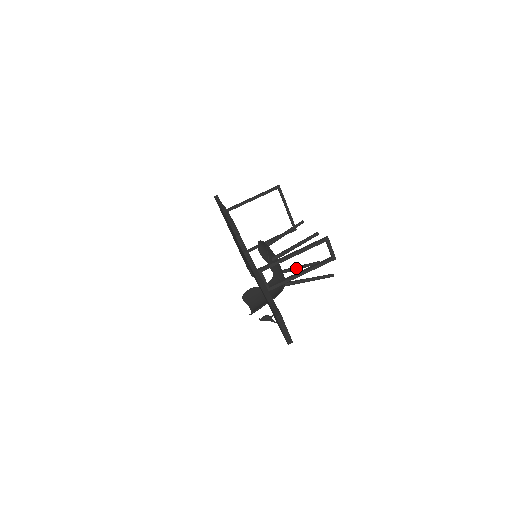
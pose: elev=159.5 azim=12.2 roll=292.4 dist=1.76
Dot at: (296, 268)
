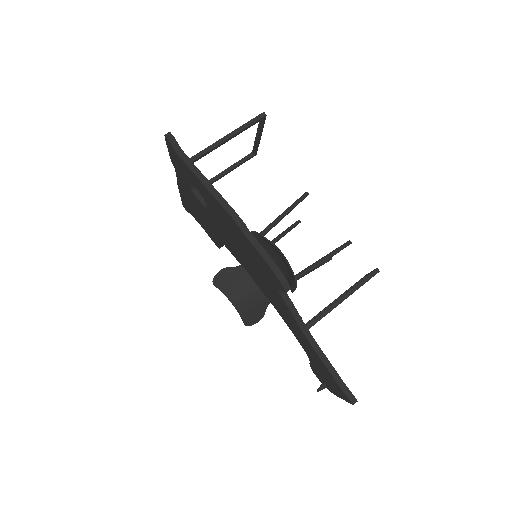
Dot at: (279, 239)
